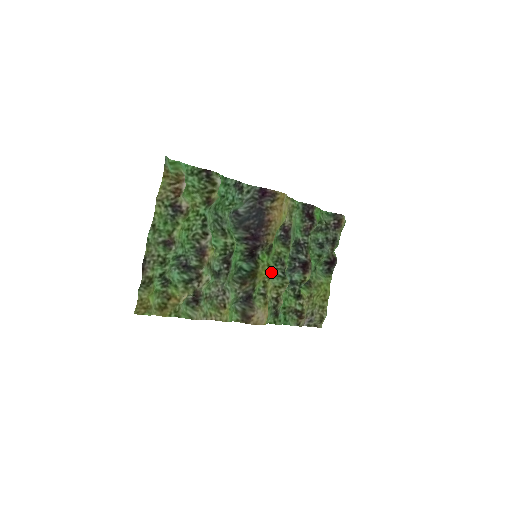
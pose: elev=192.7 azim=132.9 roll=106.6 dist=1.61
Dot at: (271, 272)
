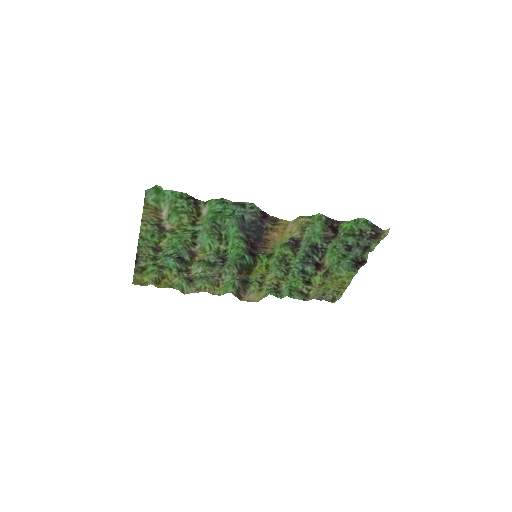
Dot at: (269, 271)
